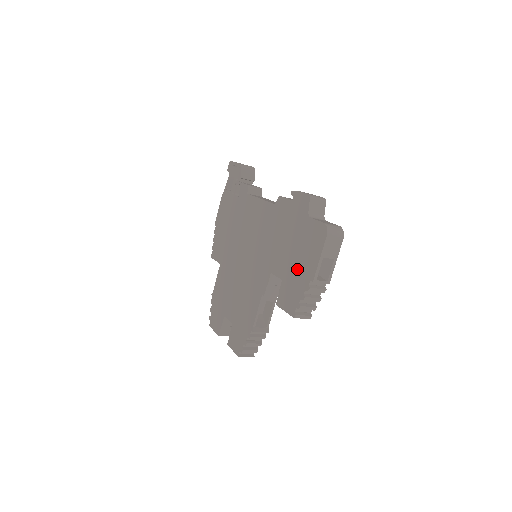
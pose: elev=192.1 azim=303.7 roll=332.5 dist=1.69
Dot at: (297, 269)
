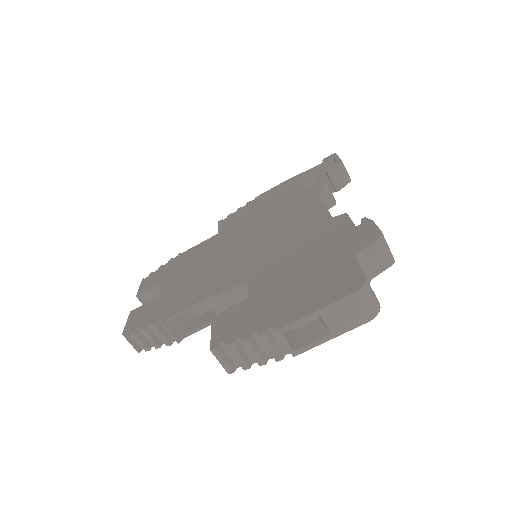
Dot at: (276, 300)
